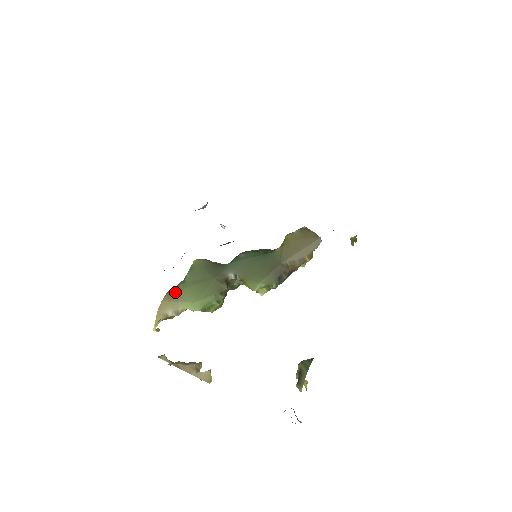
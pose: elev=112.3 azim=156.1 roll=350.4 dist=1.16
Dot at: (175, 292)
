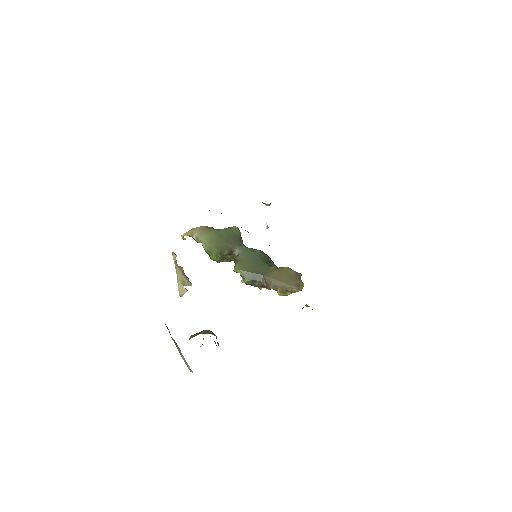
Dot at: (209, 230)
